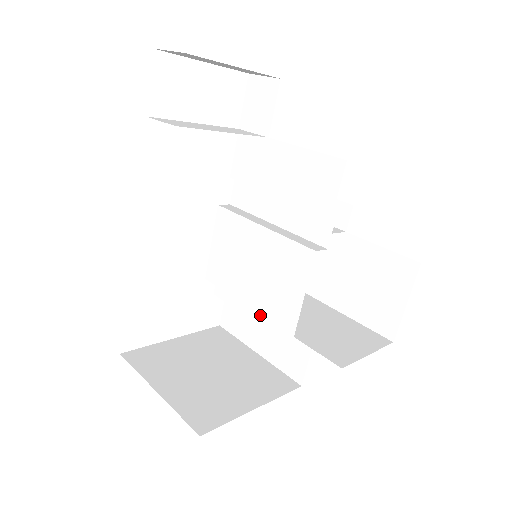
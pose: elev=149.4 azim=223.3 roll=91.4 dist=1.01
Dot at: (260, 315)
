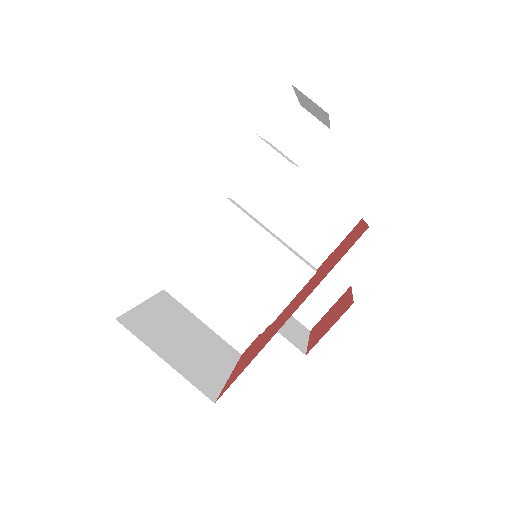
Dot at: (230, 297)
